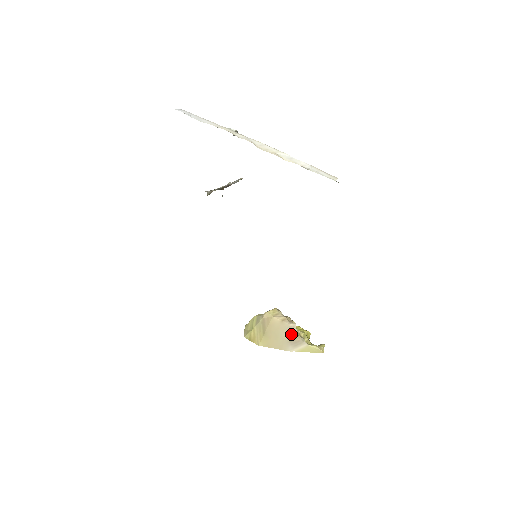
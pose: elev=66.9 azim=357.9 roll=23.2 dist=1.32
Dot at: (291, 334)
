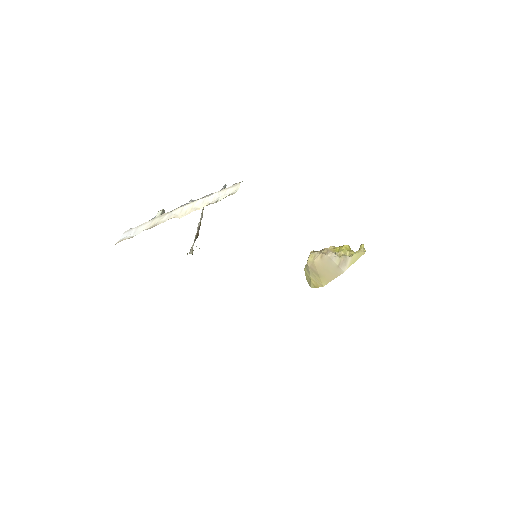
Dot at: (334, 261)
